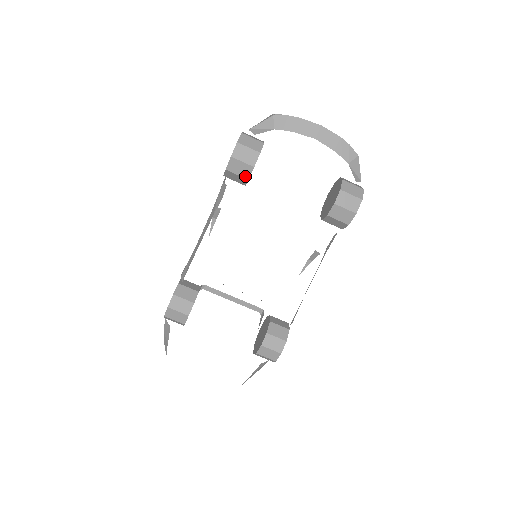
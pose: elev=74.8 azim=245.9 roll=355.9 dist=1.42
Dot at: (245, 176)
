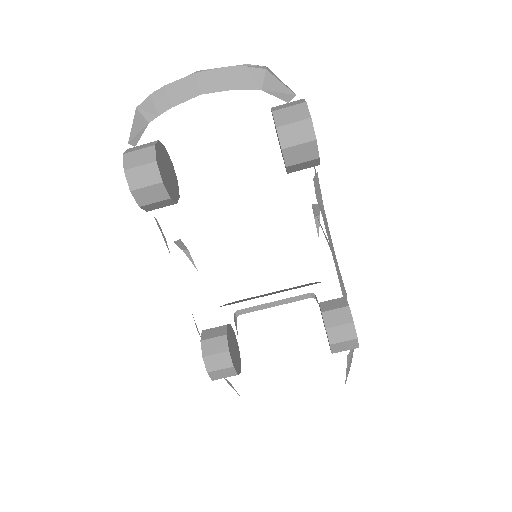
Dot at: (163, 198)
